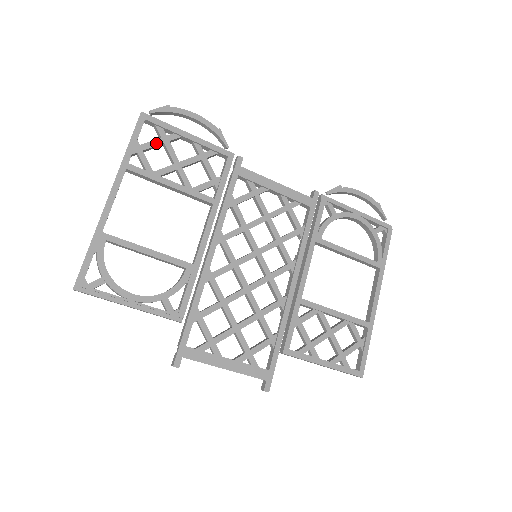
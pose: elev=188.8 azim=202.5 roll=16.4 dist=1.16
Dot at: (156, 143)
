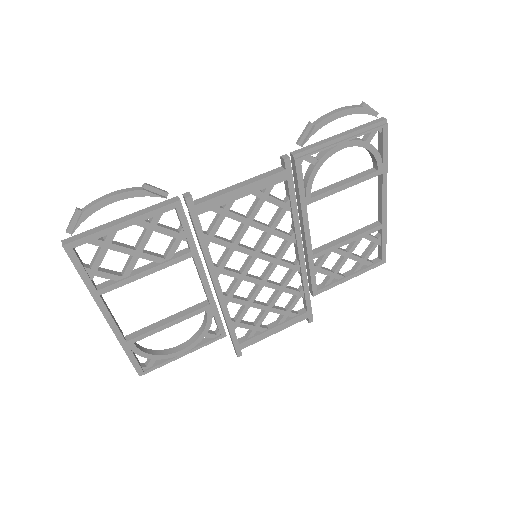
Dot at: (102, 255)
